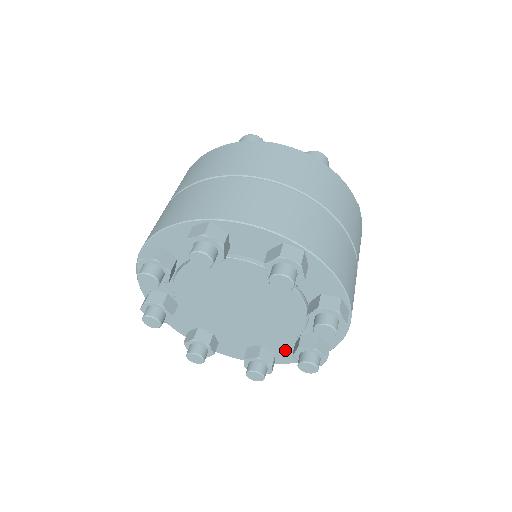
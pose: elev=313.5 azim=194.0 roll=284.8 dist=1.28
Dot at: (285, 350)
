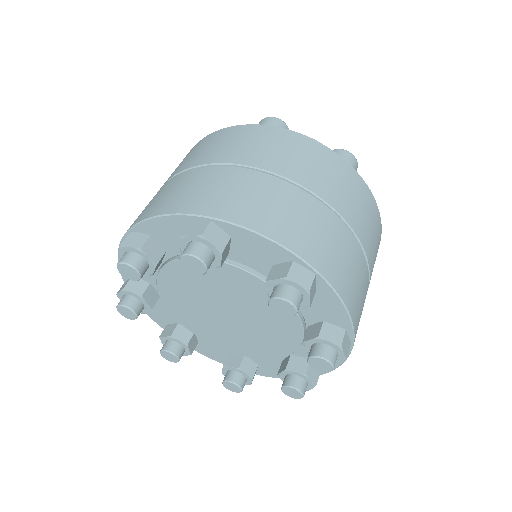
Dot at: occluded
